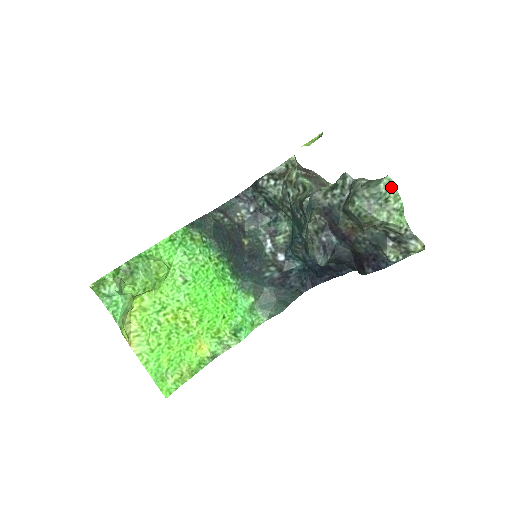
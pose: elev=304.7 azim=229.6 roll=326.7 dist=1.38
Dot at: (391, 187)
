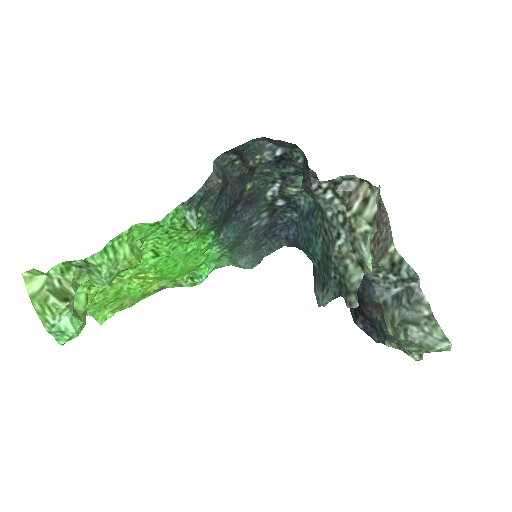
Dot at: occluded
